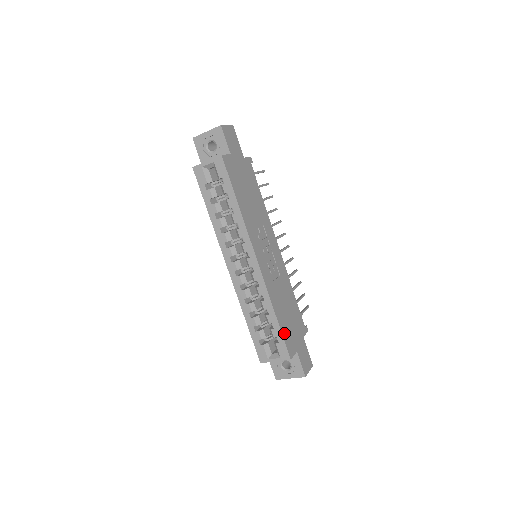
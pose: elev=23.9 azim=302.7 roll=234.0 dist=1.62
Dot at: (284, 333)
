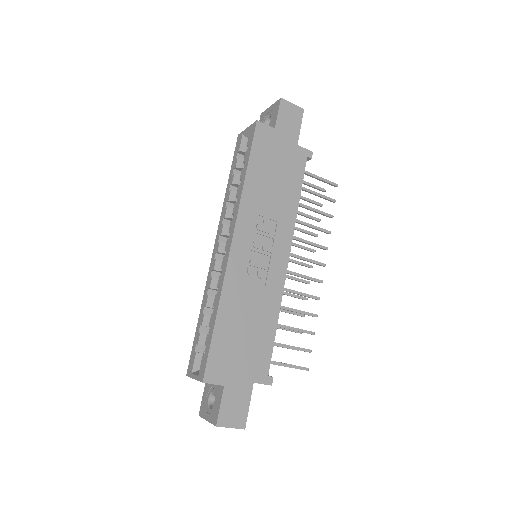
Dot at: (216, 346)
